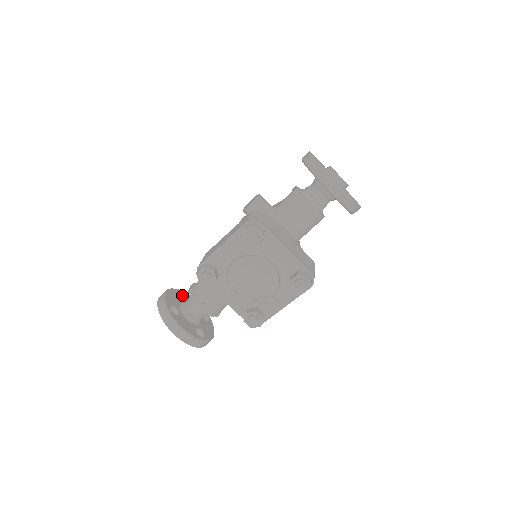
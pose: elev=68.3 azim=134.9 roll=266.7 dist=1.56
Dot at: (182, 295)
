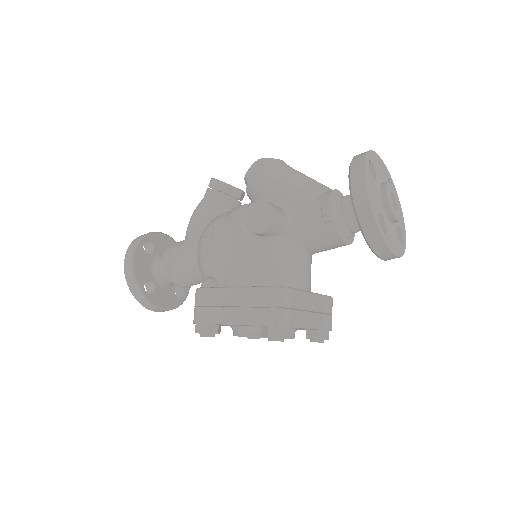
Dot at: (148, 242)
